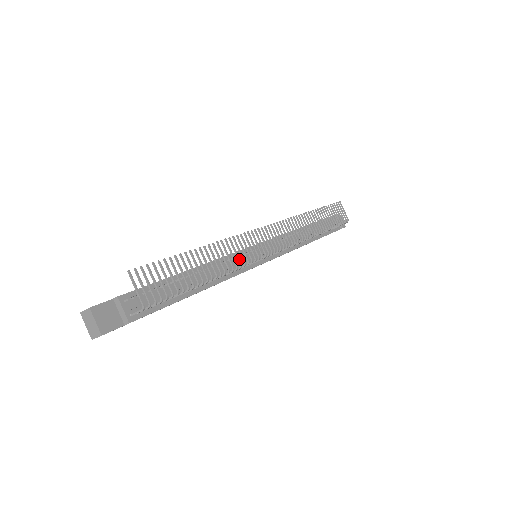
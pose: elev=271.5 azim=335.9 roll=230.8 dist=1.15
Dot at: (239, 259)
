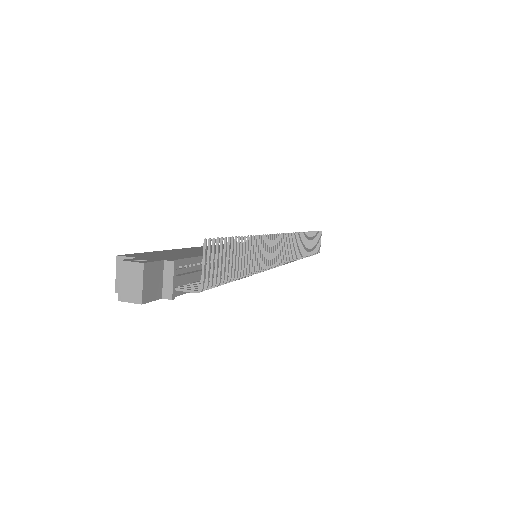
Dot at: (266, 262)
